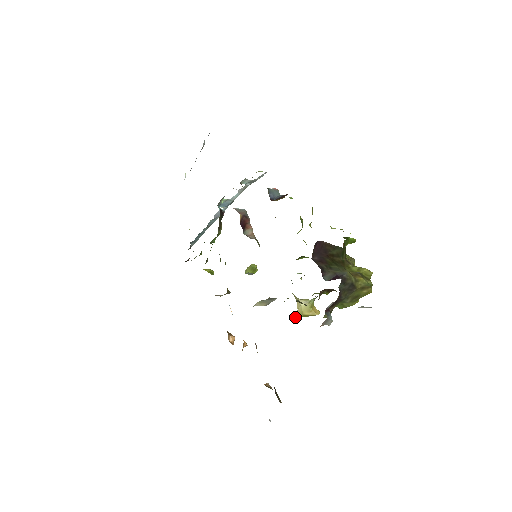
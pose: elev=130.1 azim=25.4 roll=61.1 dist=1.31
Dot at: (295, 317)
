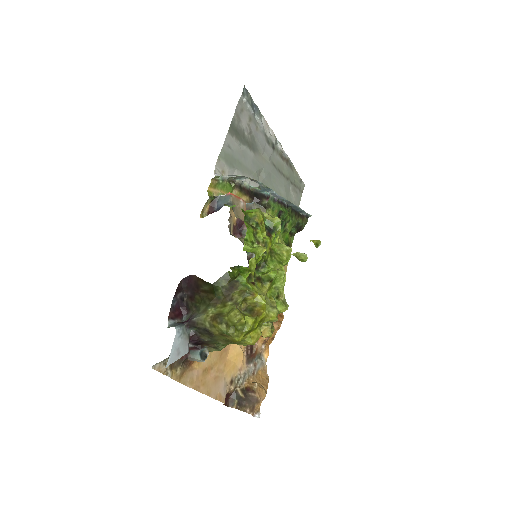
Dot at: occluded
